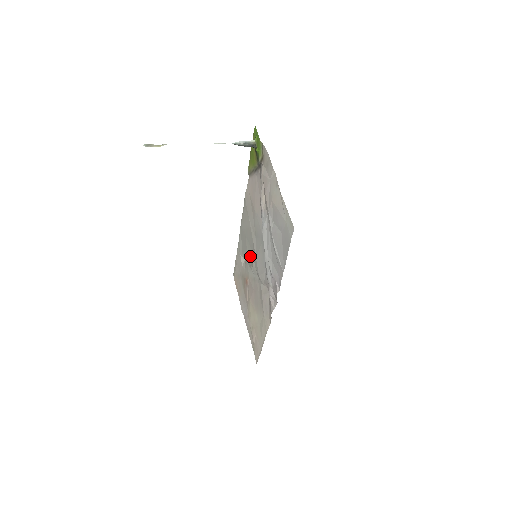
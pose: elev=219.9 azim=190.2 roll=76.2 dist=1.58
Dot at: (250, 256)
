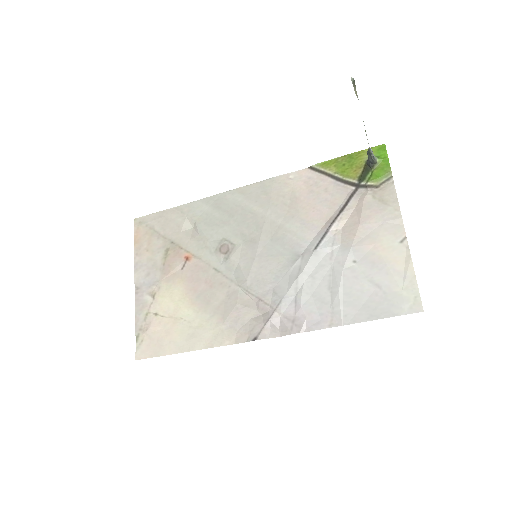
Dot at: (228, 241)
